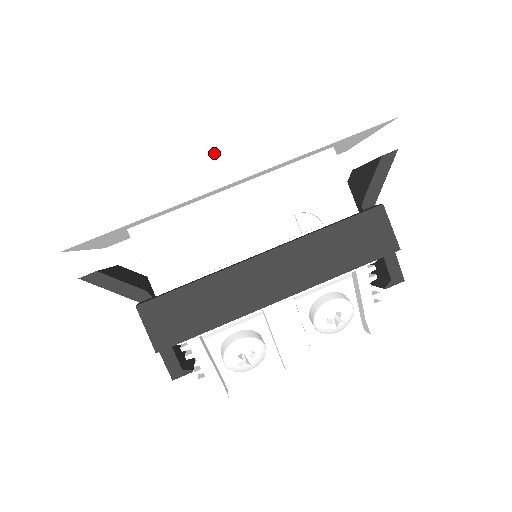
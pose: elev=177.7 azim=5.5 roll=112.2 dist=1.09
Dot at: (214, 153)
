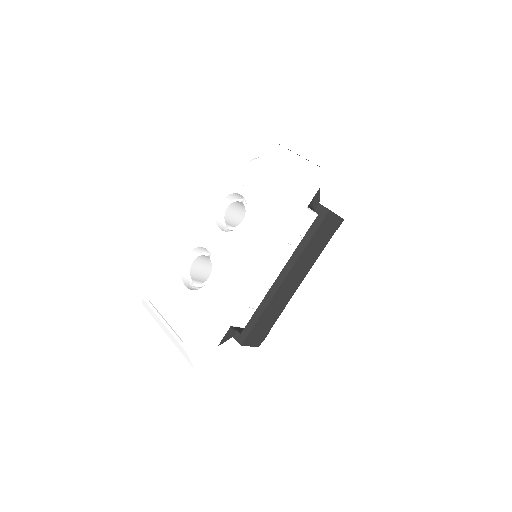
Dot at: (239, 269)
